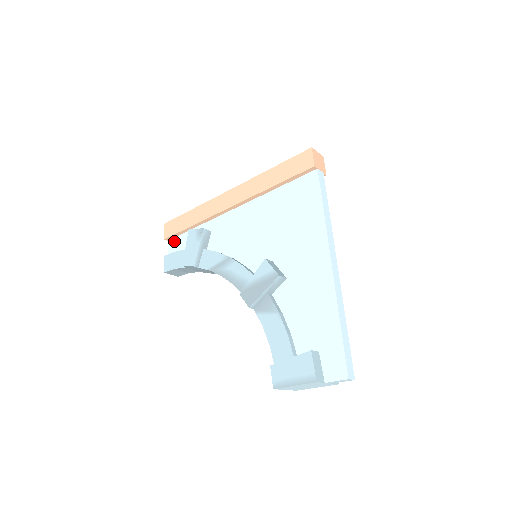
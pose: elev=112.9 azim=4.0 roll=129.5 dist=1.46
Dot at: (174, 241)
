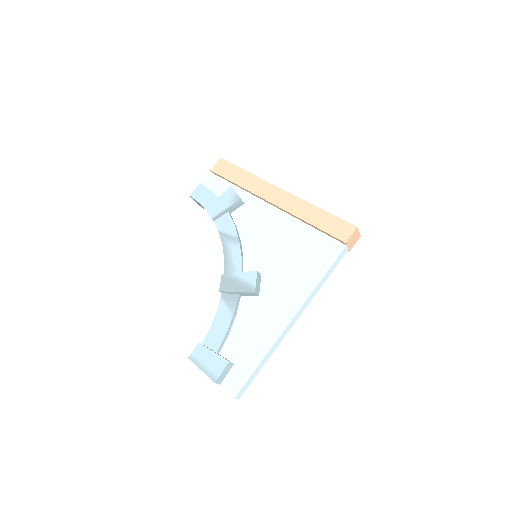
Dot at: (216, 179)
